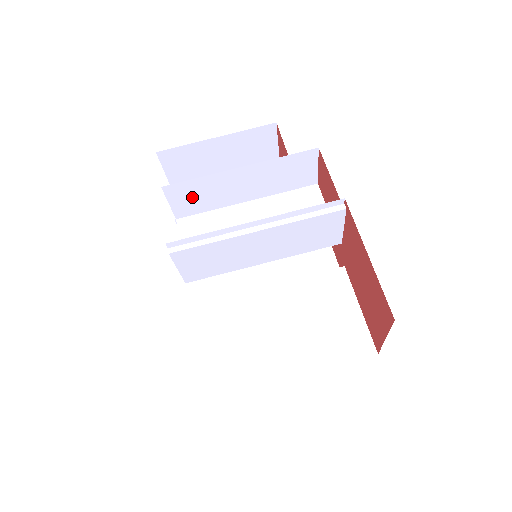
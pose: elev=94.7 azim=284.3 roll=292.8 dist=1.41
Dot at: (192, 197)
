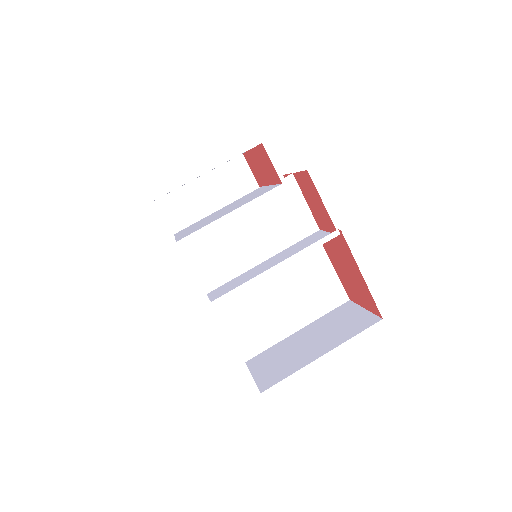
Dot at: (195, 228)
